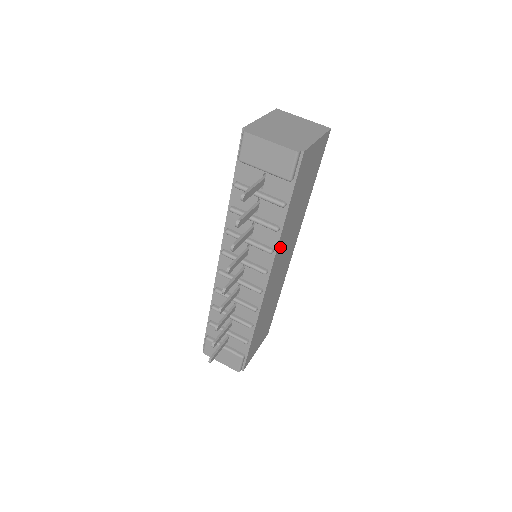
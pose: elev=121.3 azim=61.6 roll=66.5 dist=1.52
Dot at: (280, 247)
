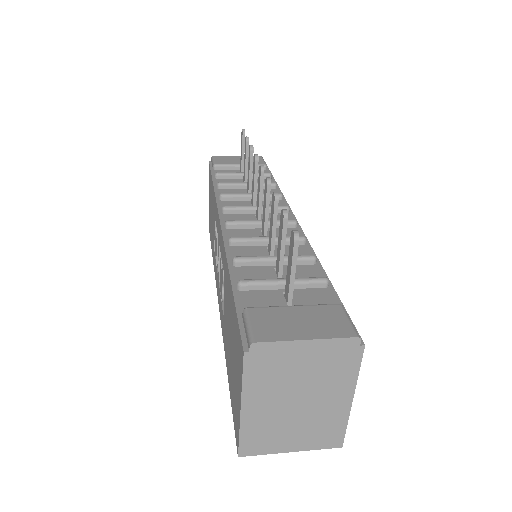
Dot at: occluded
